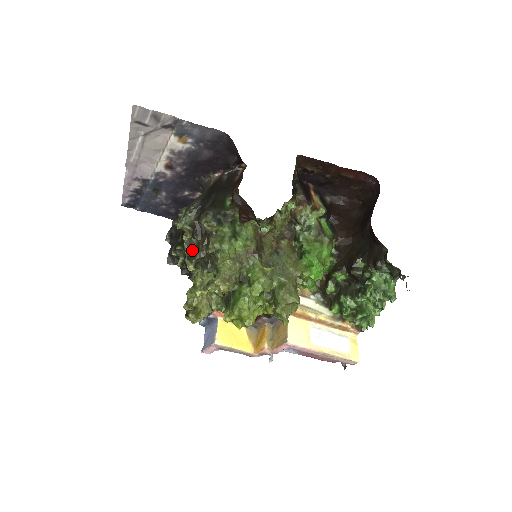
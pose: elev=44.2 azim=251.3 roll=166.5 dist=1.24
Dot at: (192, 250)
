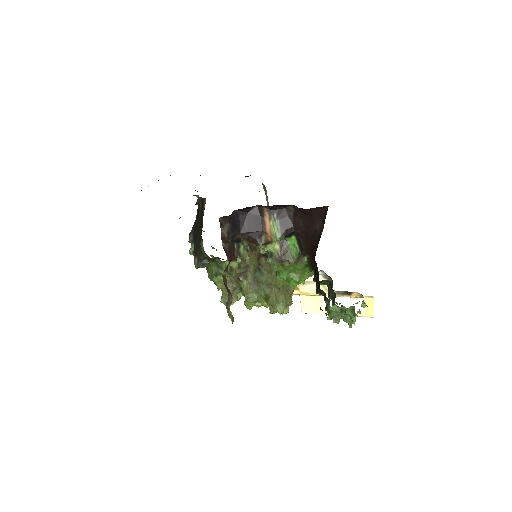
Dot at: occluded
